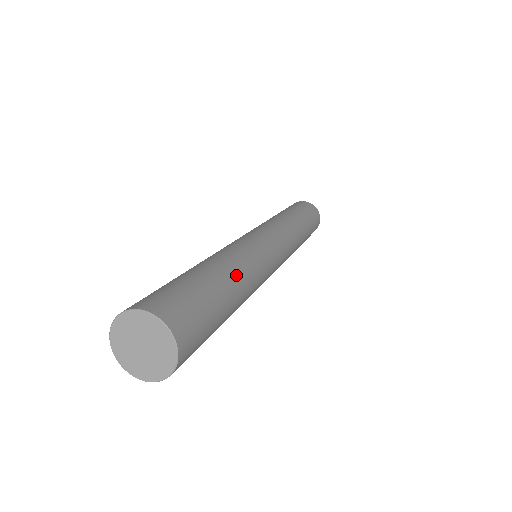
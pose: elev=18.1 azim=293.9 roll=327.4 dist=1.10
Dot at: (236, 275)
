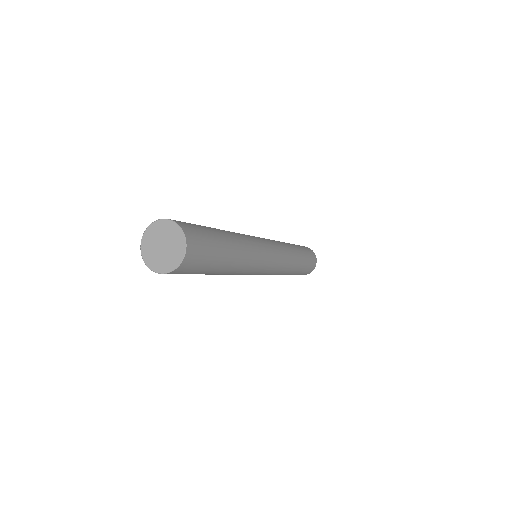
Dot at: (226, 231)
